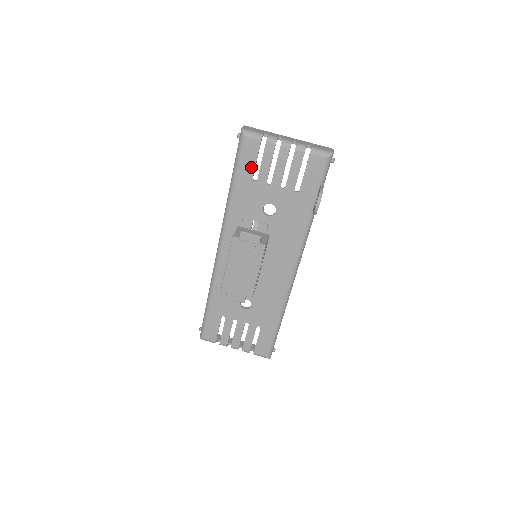
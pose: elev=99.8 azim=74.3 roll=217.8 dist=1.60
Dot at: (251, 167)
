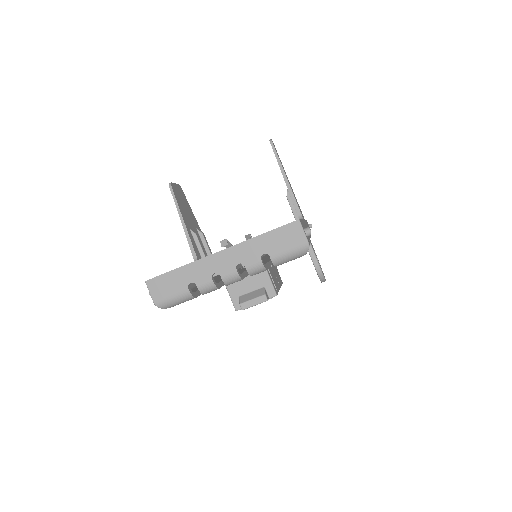
Dot at: occluded
